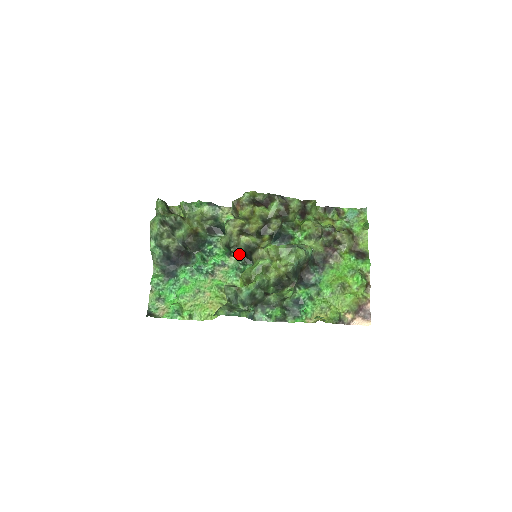
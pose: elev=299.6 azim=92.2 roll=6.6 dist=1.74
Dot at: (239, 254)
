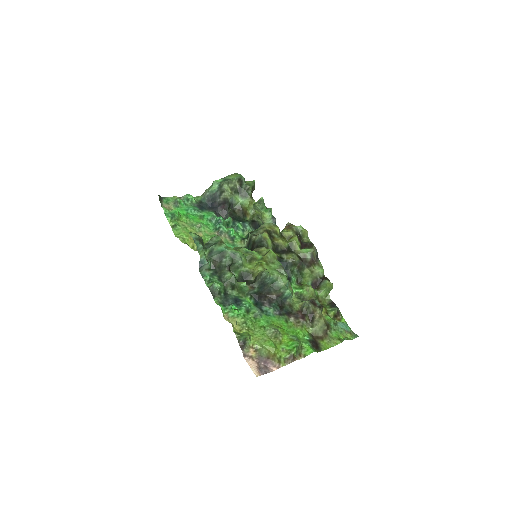
Dot at: (249, 244)
